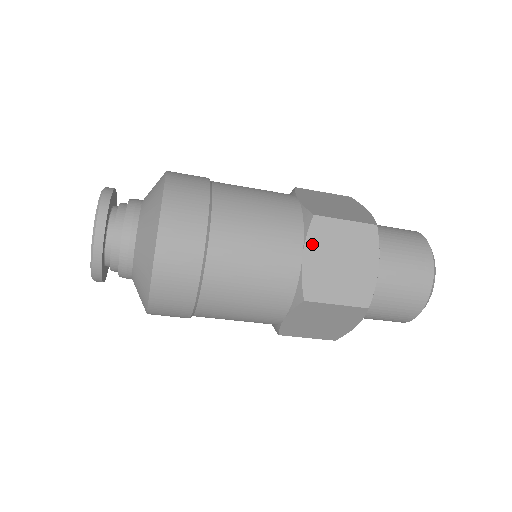
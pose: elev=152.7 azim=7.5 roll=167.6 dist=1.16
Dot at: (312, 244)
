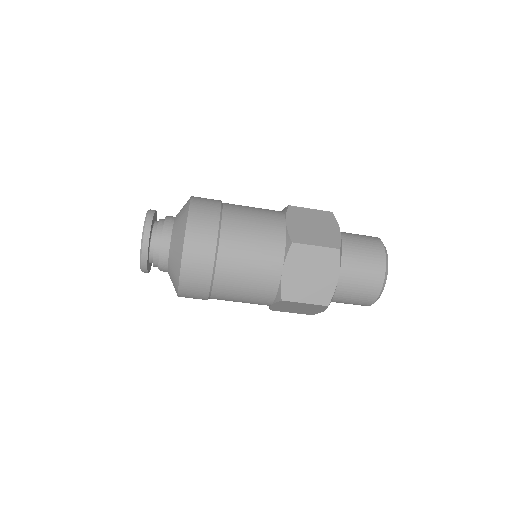
Dot at: (290, 263)
